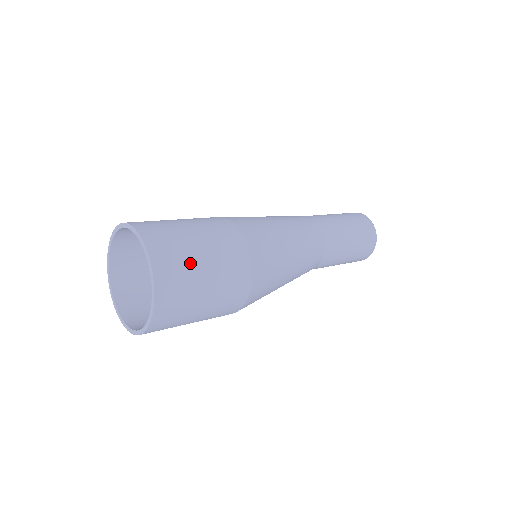
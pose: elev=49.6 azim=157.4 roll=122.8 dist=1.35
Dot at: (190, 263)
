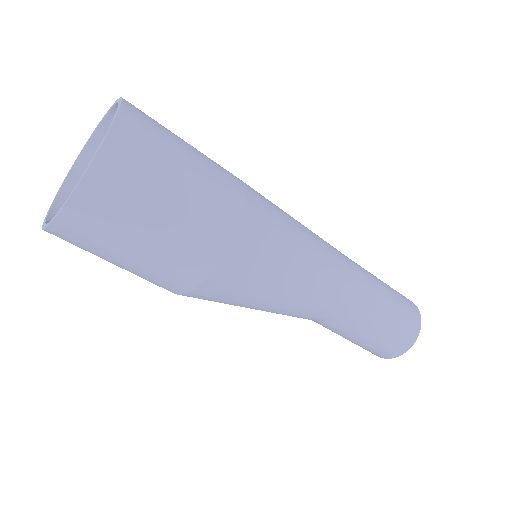
Dot at: (136, 212)
